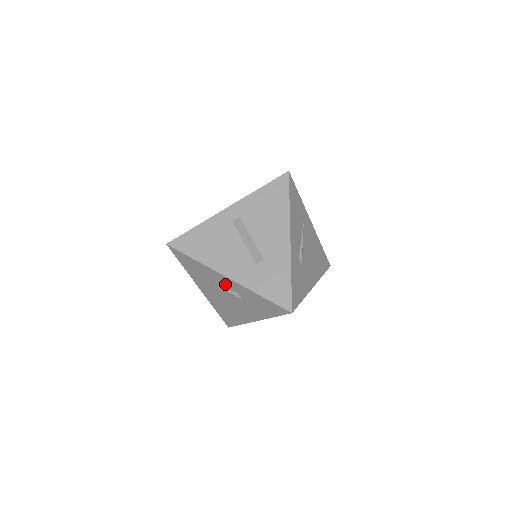
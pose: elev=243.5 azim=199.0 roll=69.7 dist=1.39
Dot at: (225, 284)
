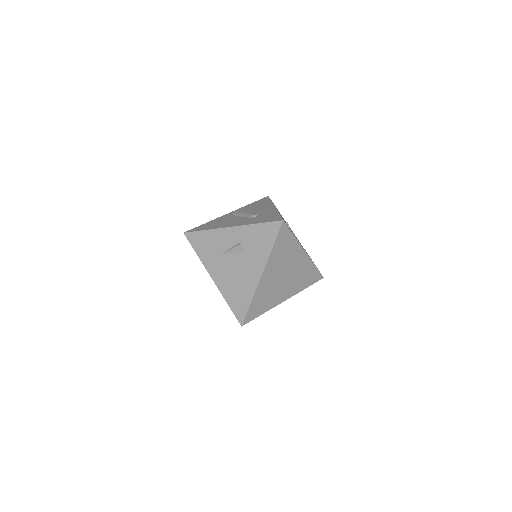
Dot at: (230, 240)
